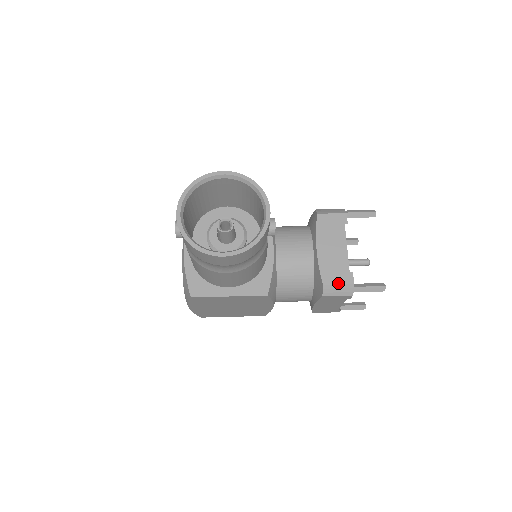
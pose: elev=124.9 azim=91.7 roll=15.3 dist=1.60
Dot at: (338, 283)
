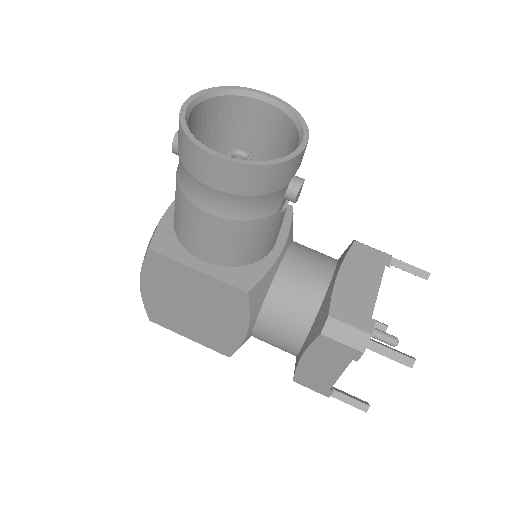
Dot at: (350, 323)
